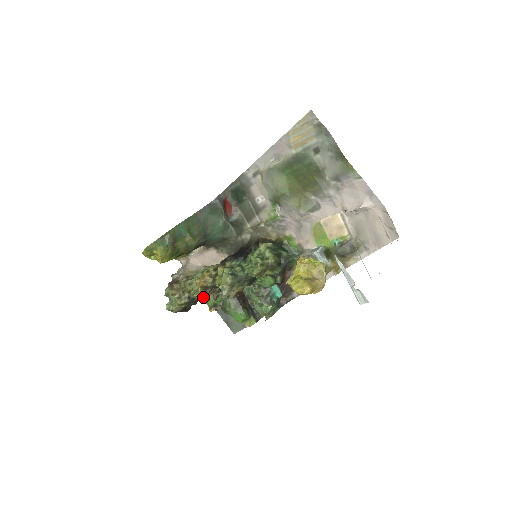
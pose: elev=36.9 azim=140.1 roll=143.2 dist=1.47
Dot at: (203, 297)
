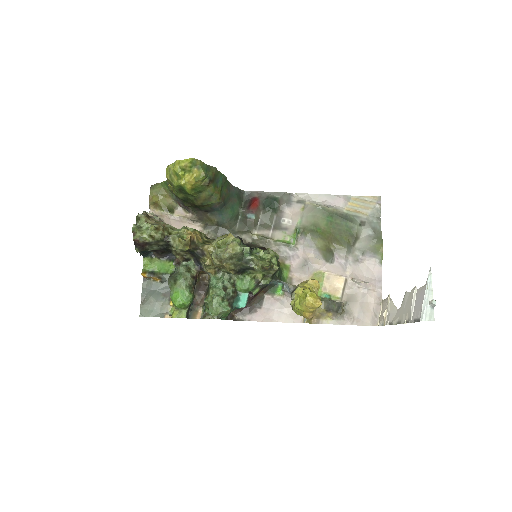
Dot at: (184, 247)
